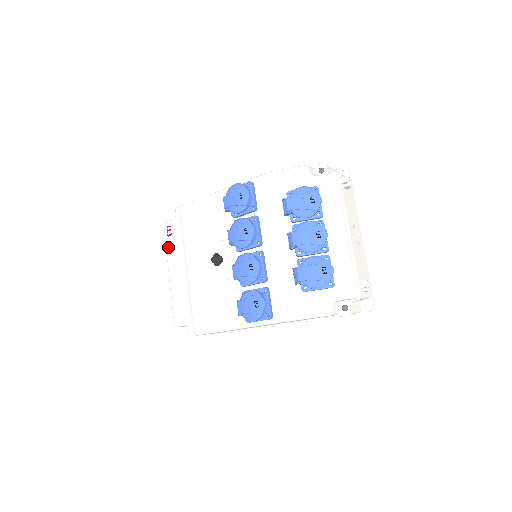
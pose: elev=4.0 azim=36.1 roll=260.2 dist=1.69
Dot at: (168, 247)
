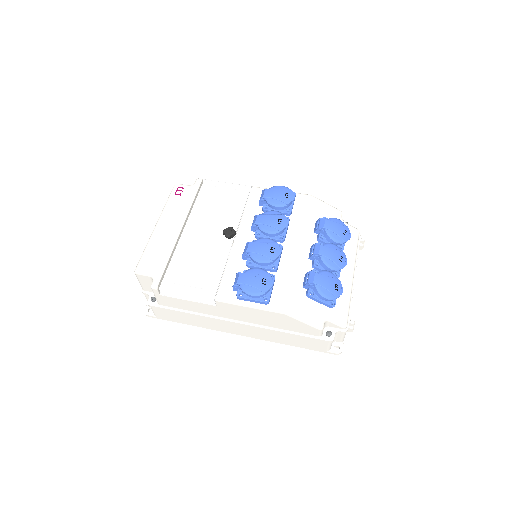
Dot at: (170, 202)
